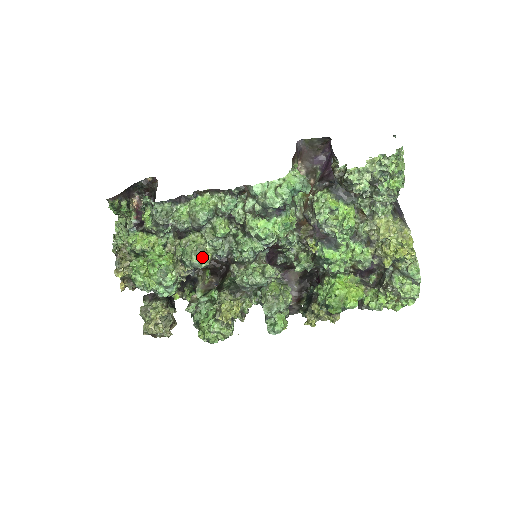
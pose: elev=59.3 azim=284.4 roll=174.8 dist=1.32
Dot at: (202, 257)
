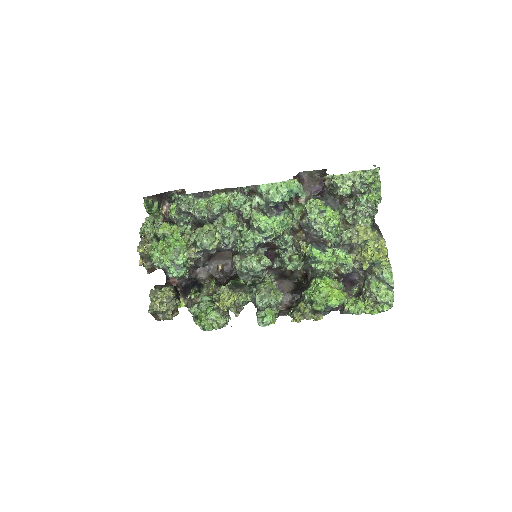
Dot at: (211, 239)
